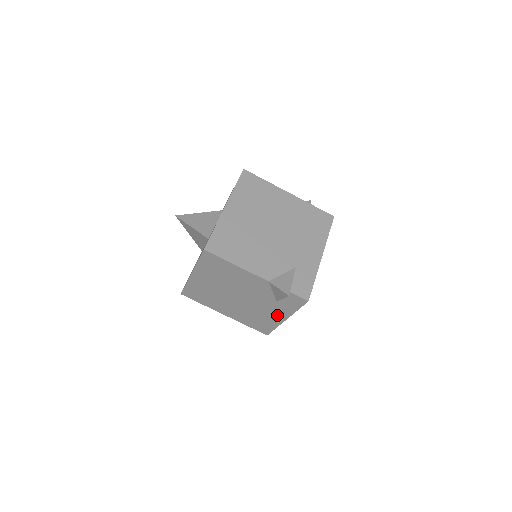
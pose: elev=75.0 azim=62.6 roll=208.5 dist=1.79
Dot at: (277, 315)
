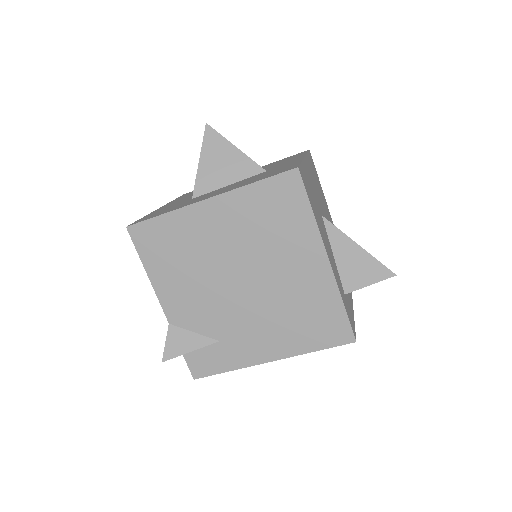
Dot at: occluded
